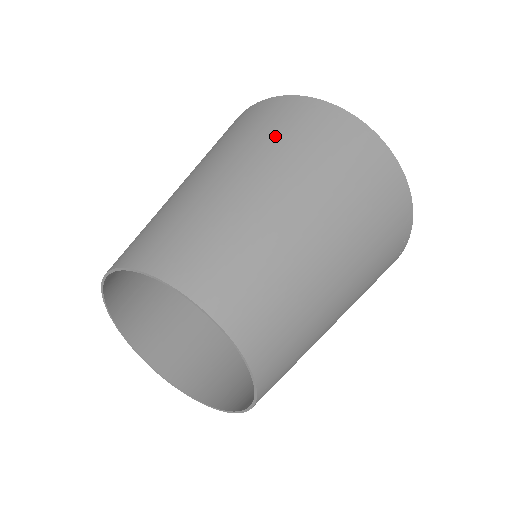
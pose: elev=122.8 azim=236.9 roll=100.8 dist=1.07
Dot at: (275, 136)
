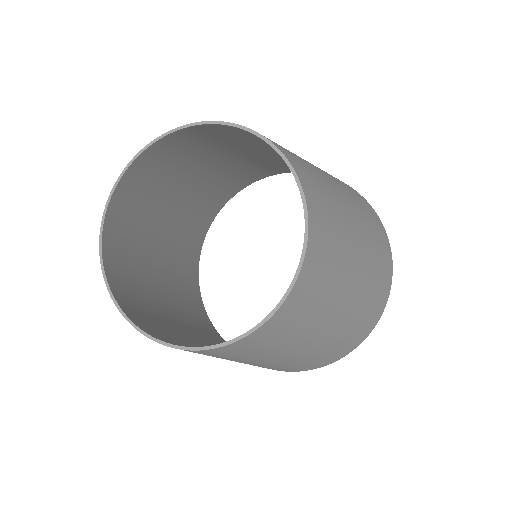
Dot at: (375, 236)
